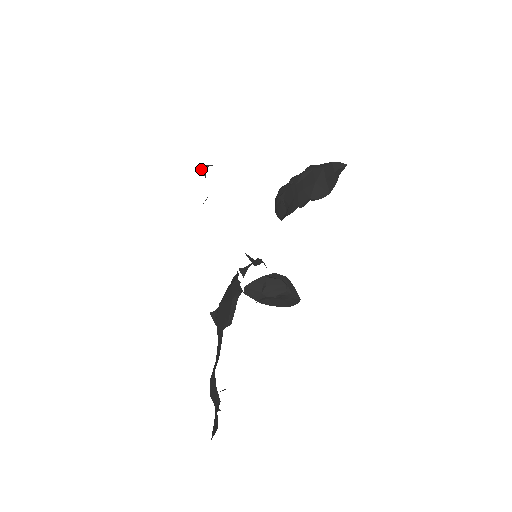
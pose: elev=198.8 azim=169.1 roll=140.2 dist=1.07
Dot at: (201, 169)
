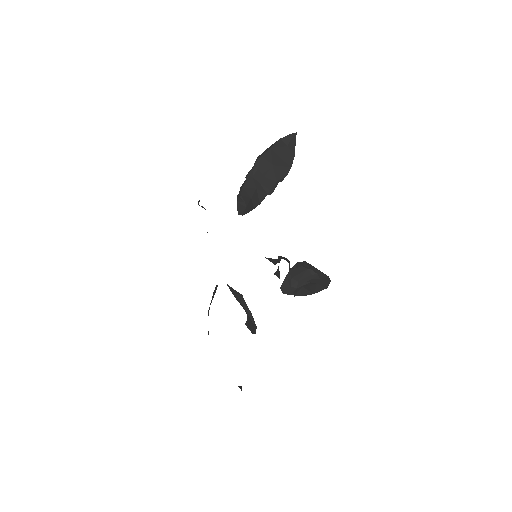
Dot at: (199, 205)
